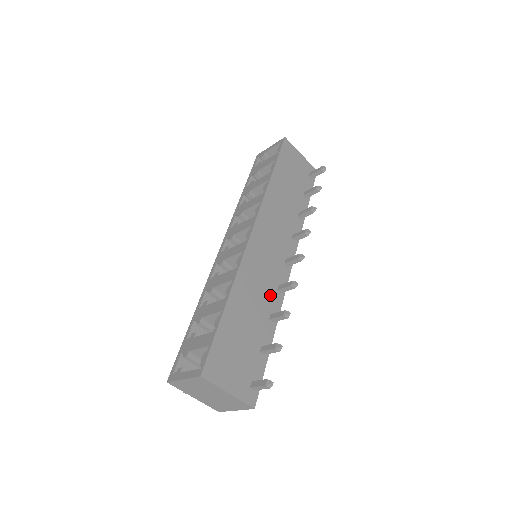
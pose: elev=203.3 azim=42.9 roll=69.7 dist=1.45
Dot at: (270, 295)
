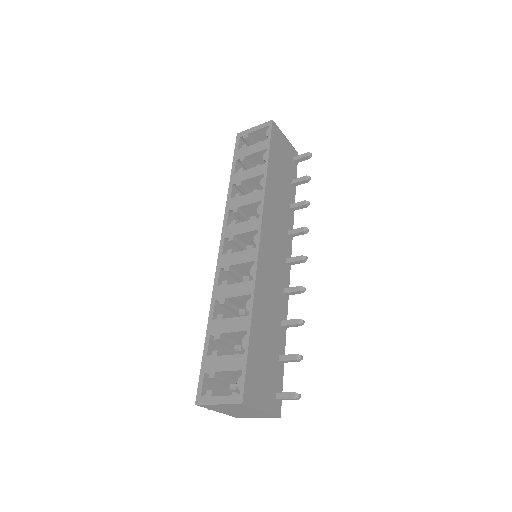
Dot at: (279, 301)
